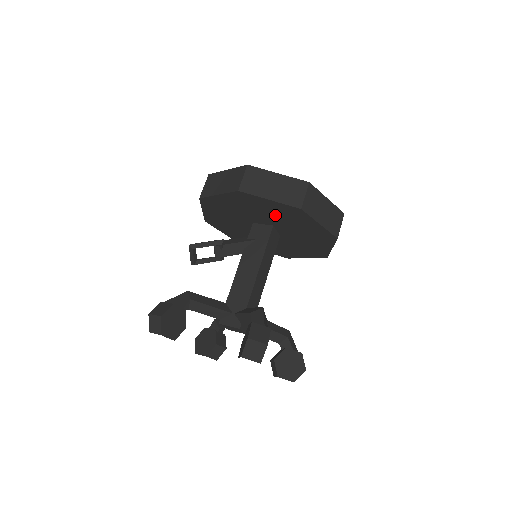
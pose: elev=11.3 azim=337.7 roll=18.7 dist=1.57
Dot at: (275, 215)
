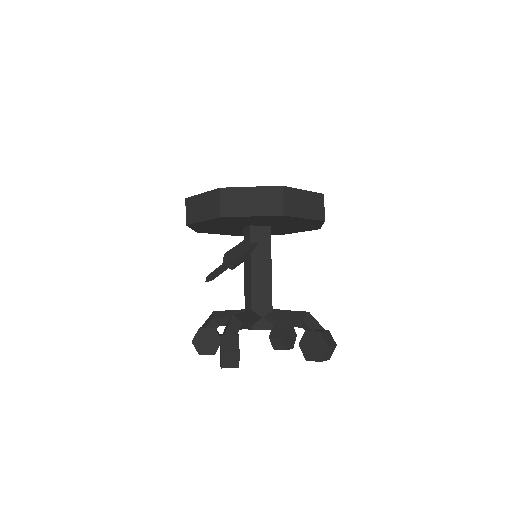
Dot at: (288, 223)
